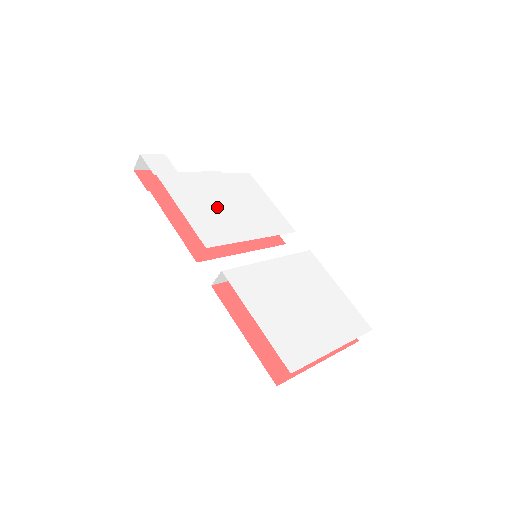
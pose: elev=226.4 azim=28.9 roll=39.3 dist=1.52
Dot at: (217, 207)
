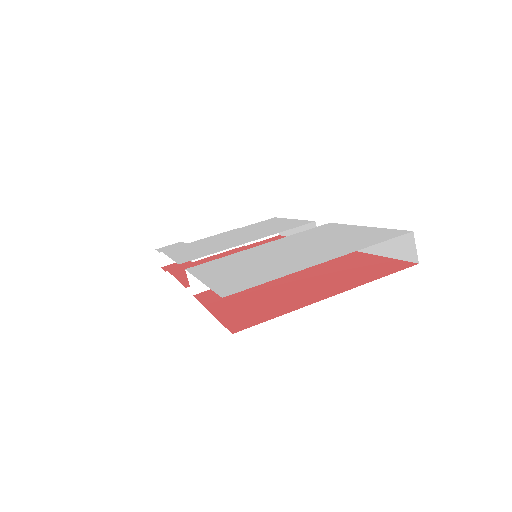
Dot at: (215, 243)
